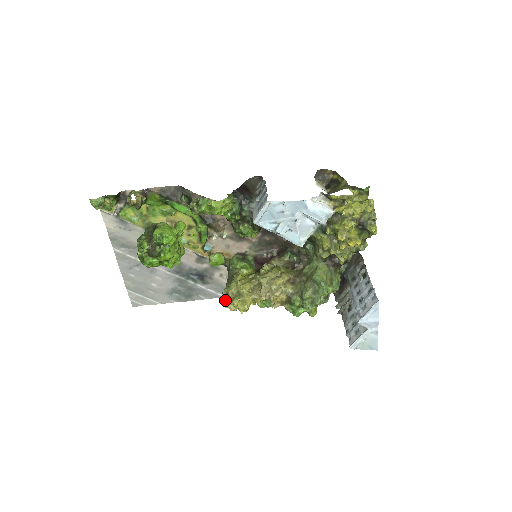
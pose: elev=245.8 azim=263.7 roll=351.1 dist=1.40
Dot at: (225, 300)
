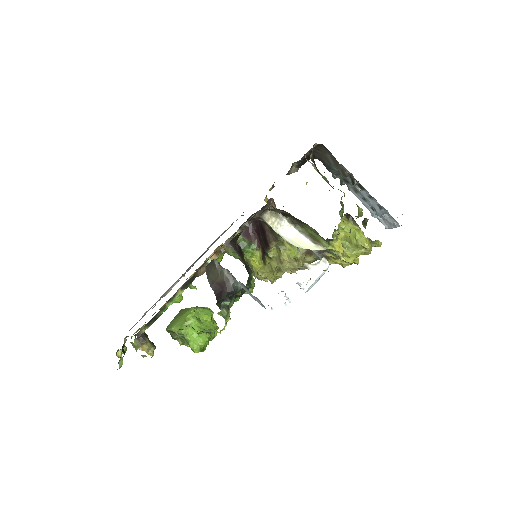
Dot at: occluded
